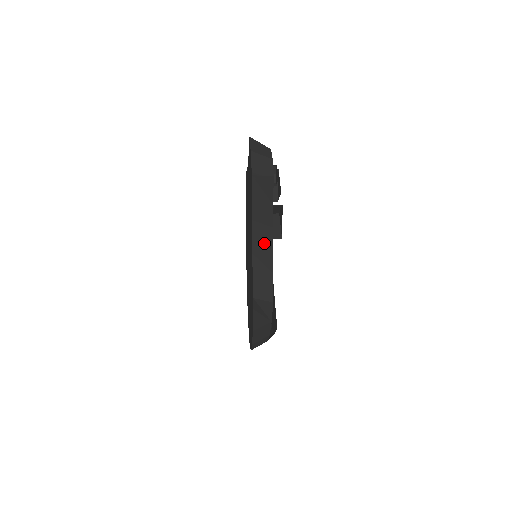
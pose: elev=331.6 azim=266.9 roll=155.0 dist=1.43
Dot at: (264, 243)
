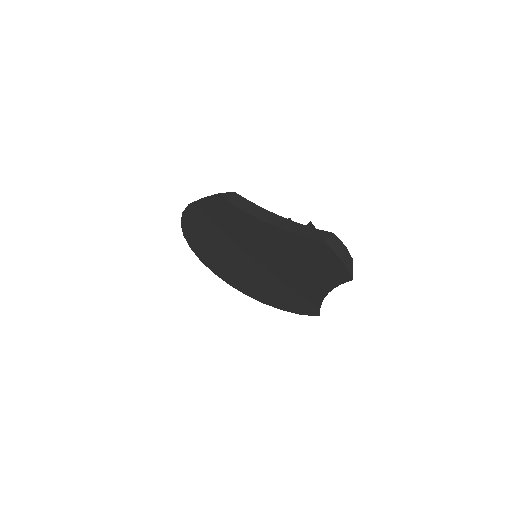
Dot at: occluded
